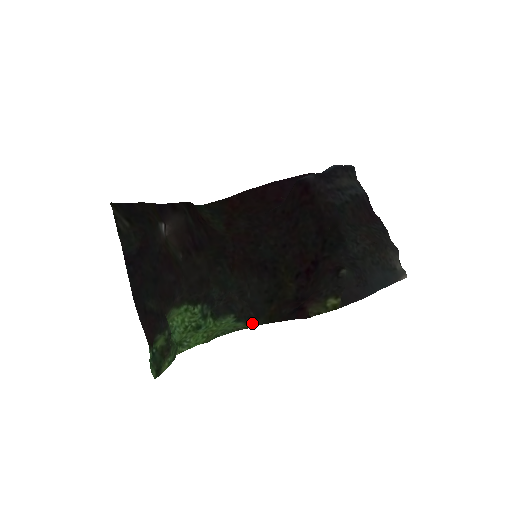
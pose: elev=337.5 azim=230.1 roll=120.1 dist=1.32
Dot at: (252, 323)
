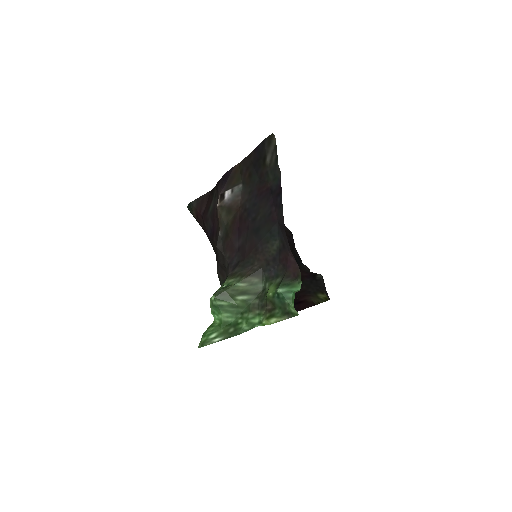
Dot at: occluded
